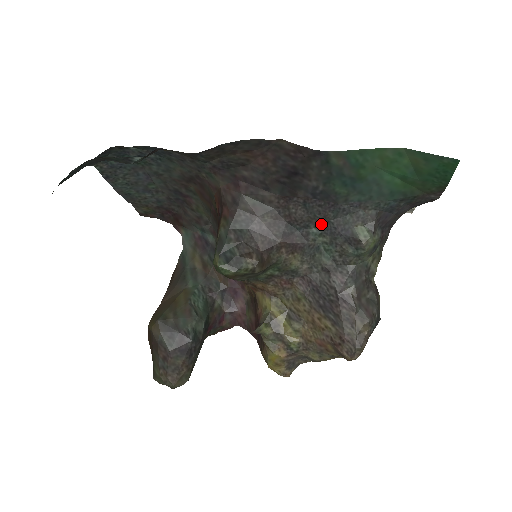
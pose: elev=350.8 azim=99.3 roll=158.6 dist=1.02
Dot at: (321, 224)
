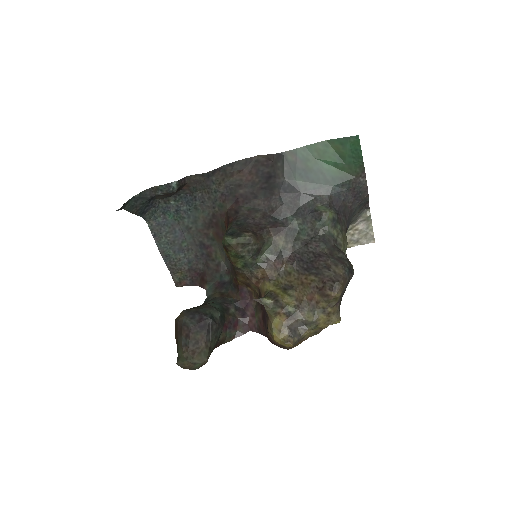
Dot at: (294, 211)
